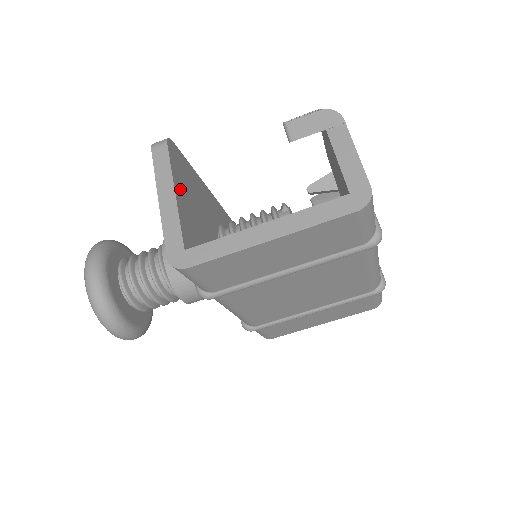
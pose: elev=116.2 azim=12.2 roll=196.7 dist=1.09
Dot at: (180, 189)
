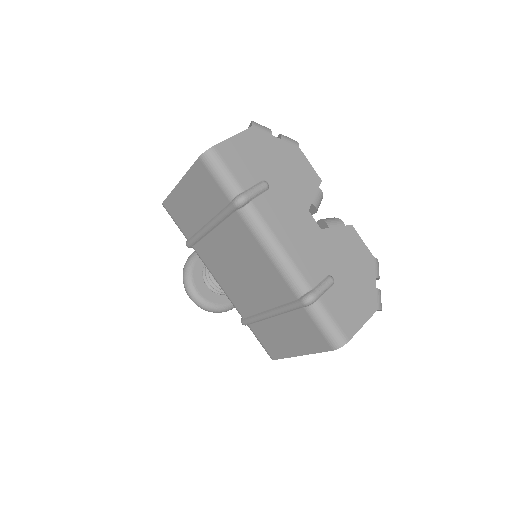
Dot at: occluded
